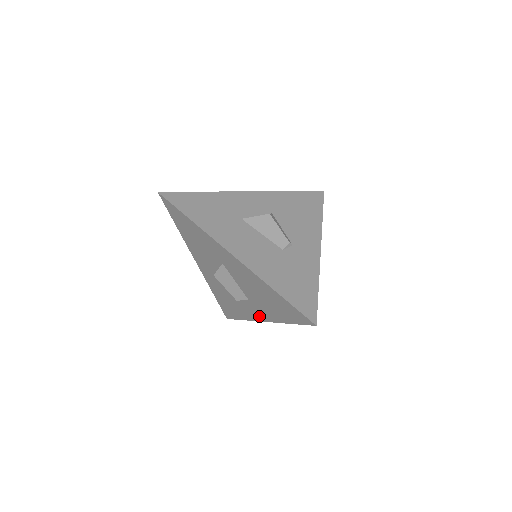
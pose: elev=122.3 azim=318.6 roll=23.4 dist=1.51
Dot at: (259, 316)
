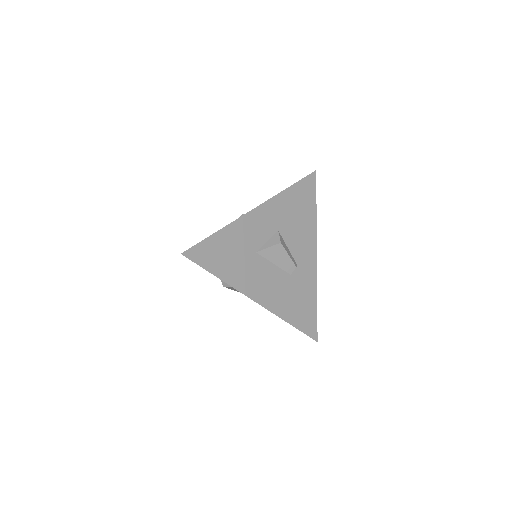
Dot at: occluded
